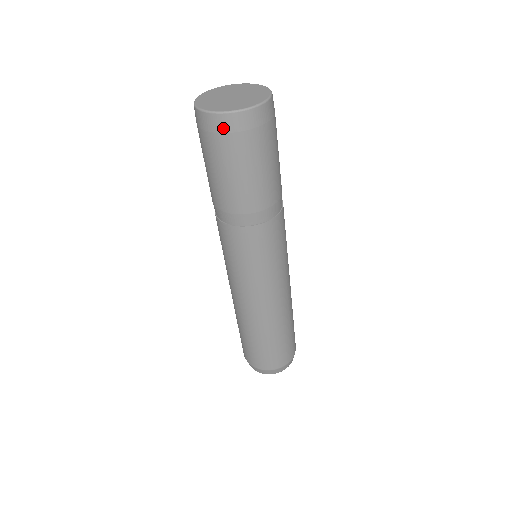
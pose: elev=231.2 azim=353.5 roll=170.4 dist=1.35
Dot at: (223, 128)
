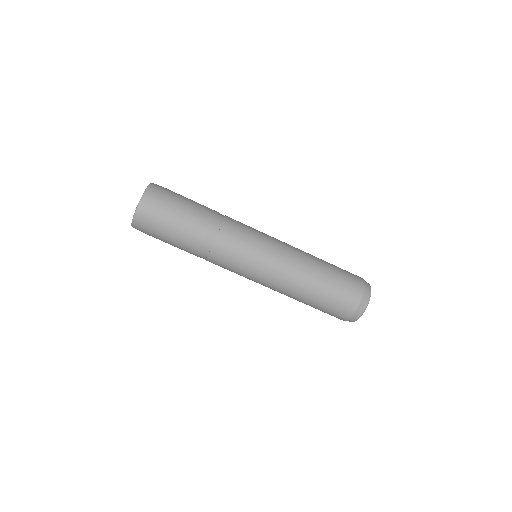
Dot at: occluded
